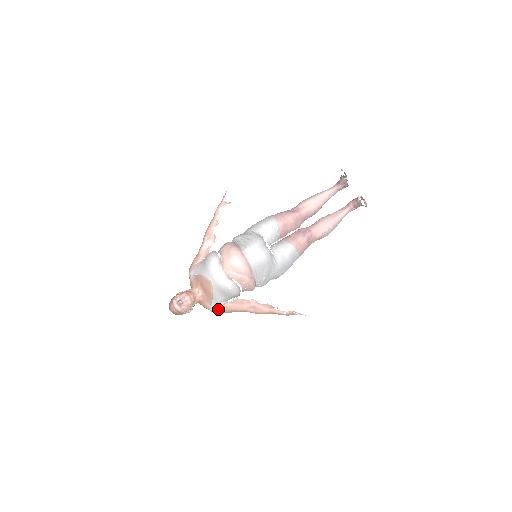
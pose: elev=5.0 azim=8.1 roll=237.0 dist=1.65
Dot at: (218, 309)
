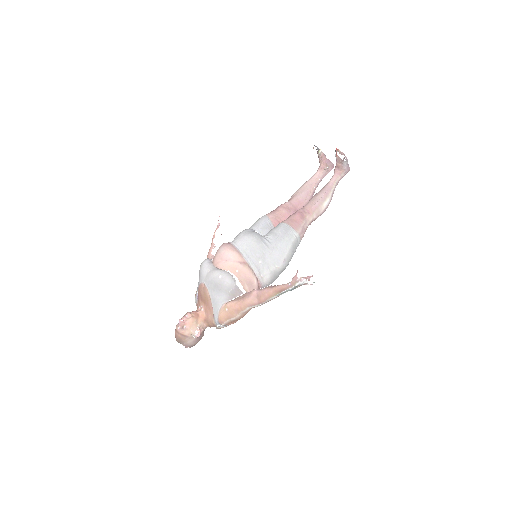
Dot at: (221, 315)
